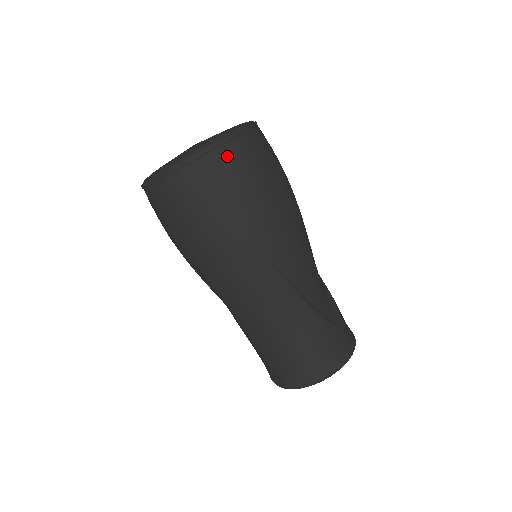
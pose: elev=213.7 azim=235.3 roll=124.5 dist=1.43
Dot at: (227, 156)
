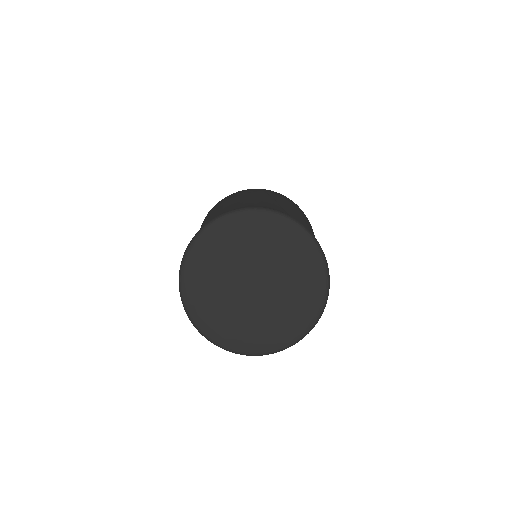
Dot at: occluded
